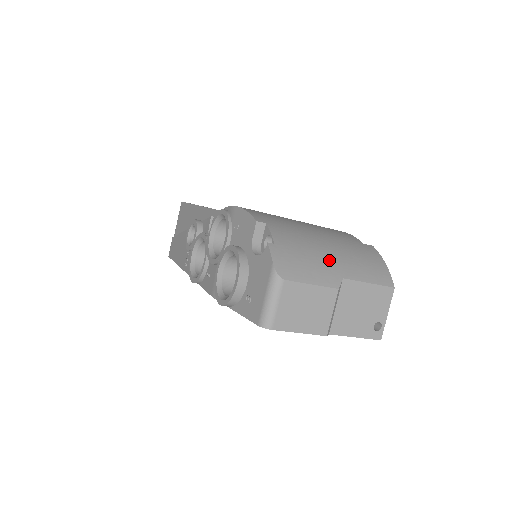
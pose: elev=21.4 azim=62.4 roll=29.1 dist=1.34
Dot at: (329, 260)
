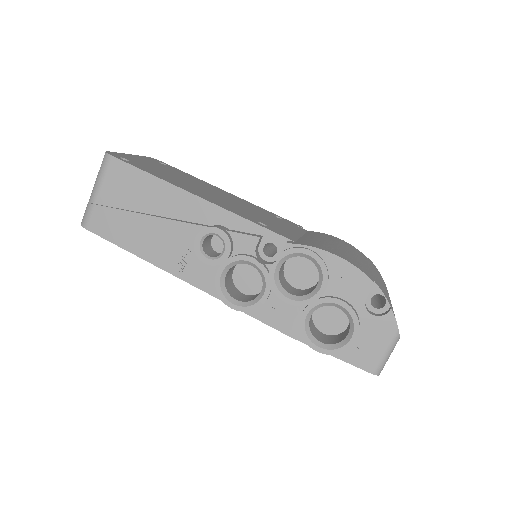
Dot at: (389, 298)
